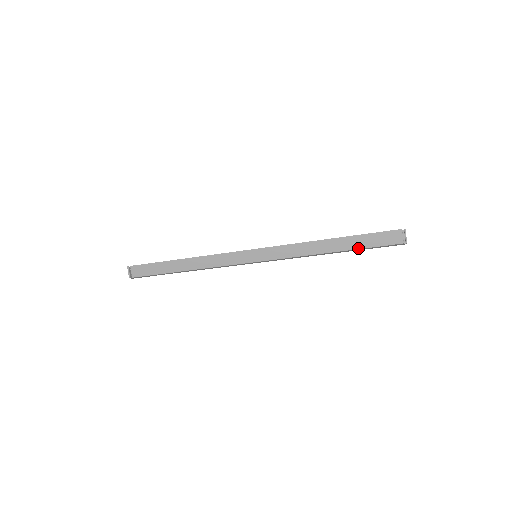
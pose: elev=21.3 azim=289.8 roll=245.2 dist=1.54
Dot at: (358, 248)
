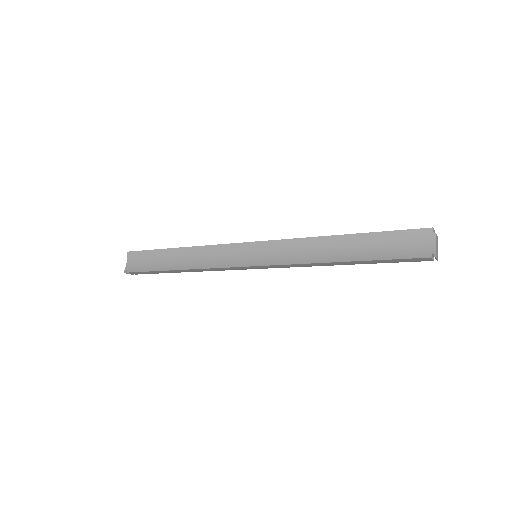
Dot at: occluded
